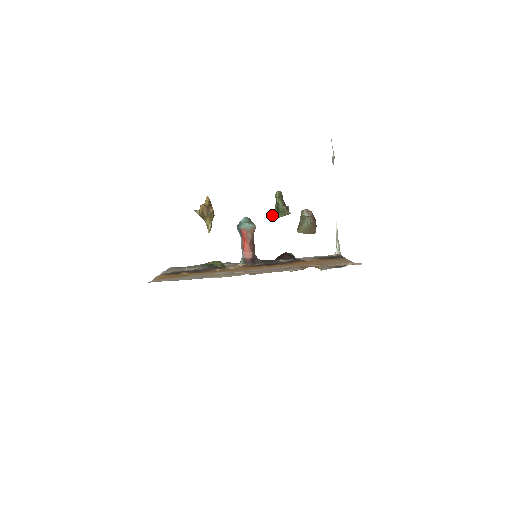
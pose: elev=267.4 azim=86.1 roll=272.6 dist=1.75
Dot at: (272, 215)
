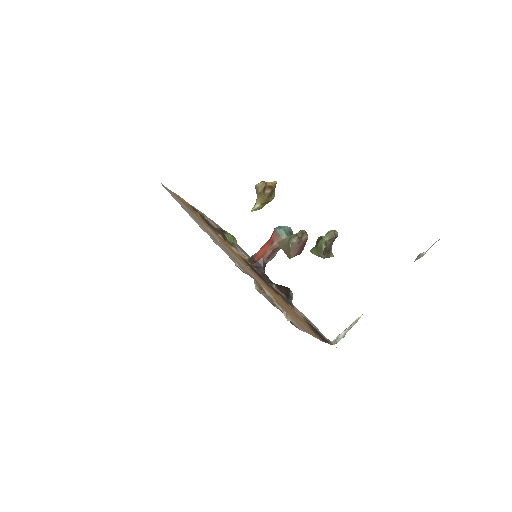
Dot at: (312, 248)
